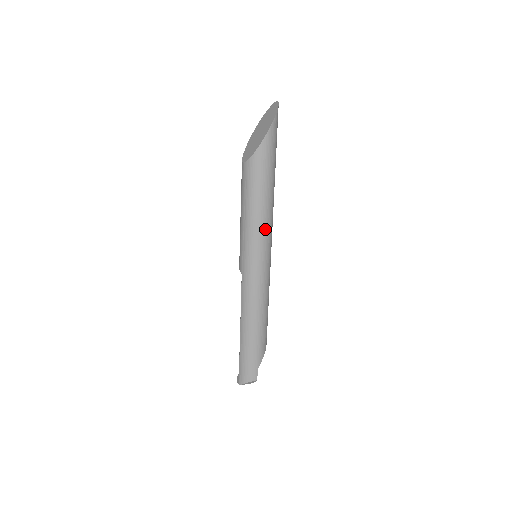
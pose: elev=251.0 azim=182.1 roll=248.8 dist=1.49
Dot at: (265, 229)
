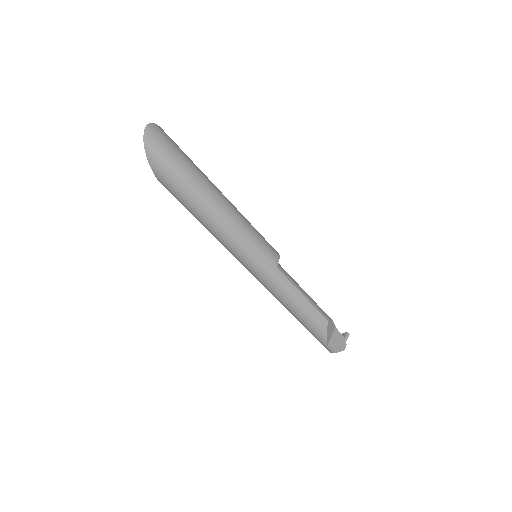
Dot at: (228, 243)
